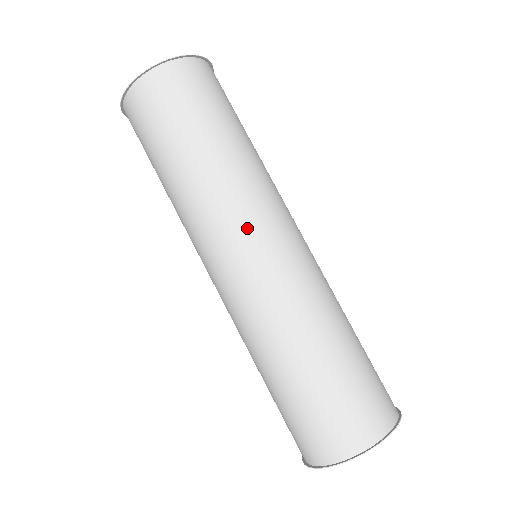
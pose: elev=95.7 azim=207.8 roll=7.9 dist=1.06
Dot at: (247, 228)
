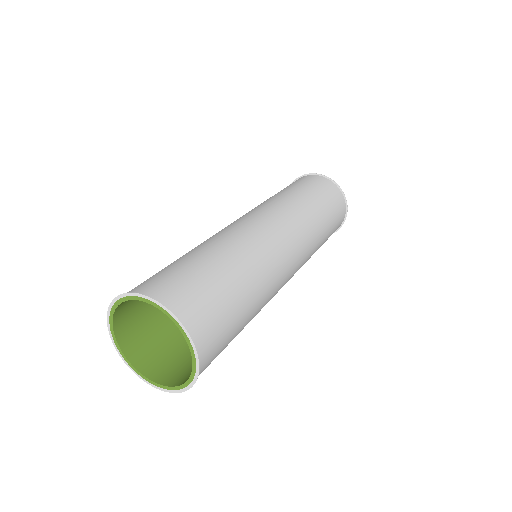
Dot at: (276, 217)
